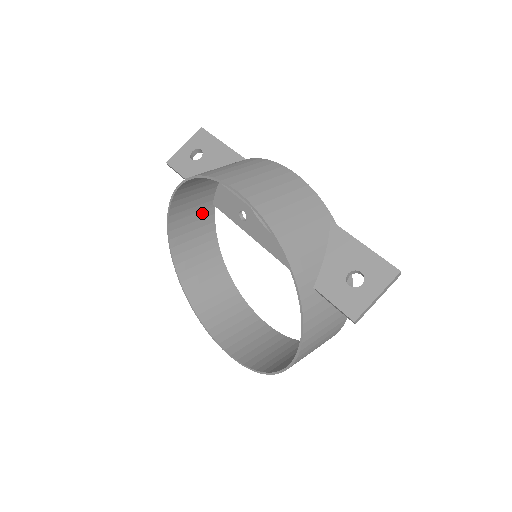
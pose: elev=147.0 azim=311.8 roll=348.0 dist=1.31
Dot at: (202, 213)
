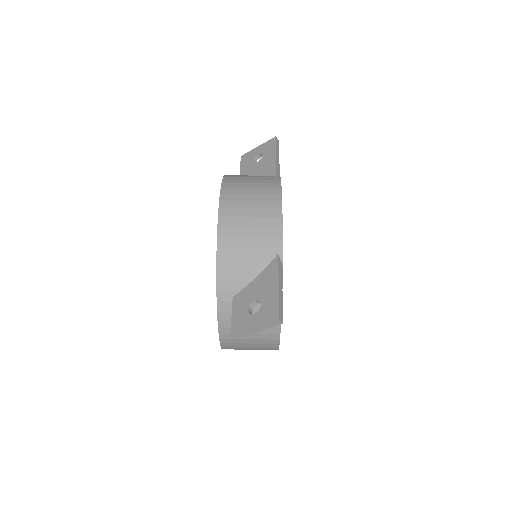
Dot at: occluded
